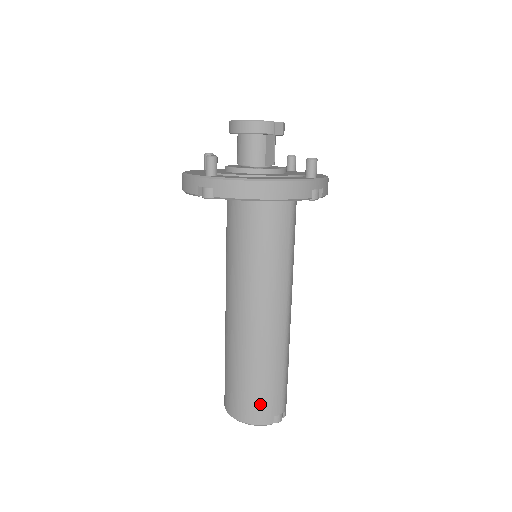
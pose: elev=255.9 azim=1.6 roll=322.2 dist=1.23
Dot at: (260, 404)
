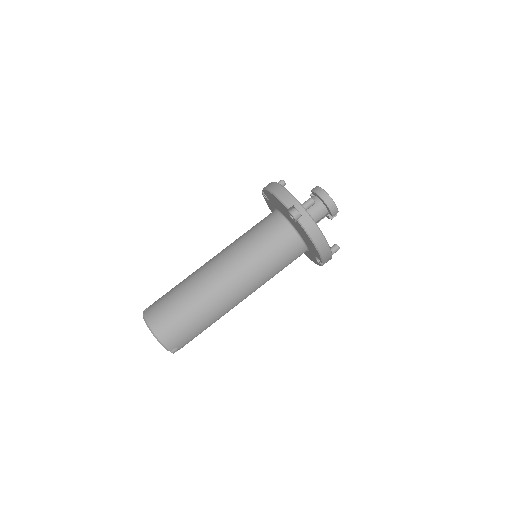
Dot at: (179, 334)
